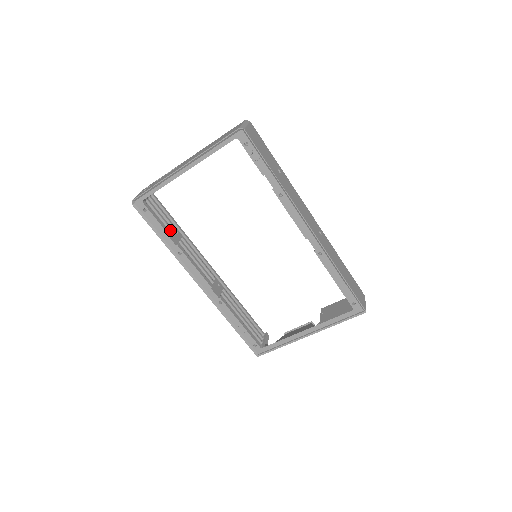
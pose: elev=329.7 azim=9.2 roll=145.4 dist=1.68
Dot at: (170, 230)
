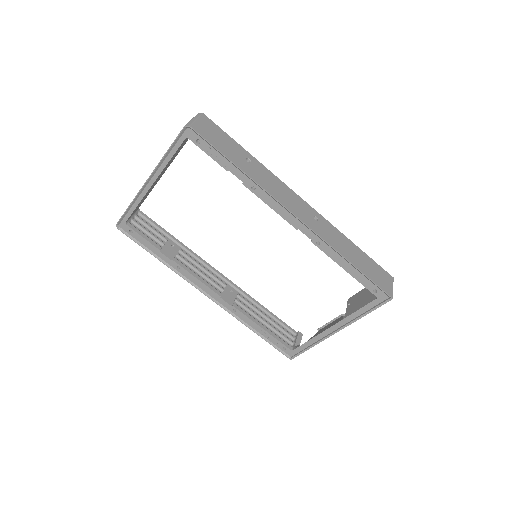
Dot at: (164, 245)
